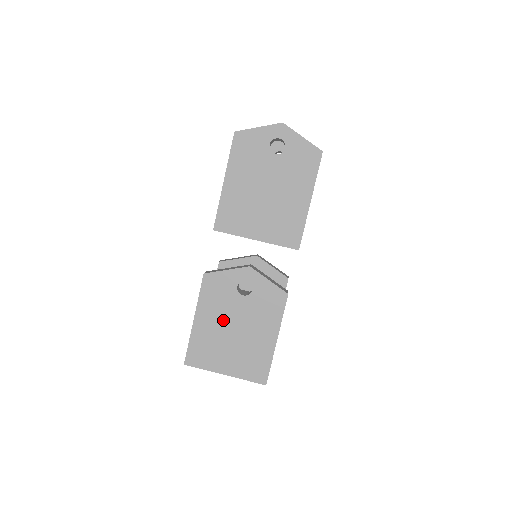
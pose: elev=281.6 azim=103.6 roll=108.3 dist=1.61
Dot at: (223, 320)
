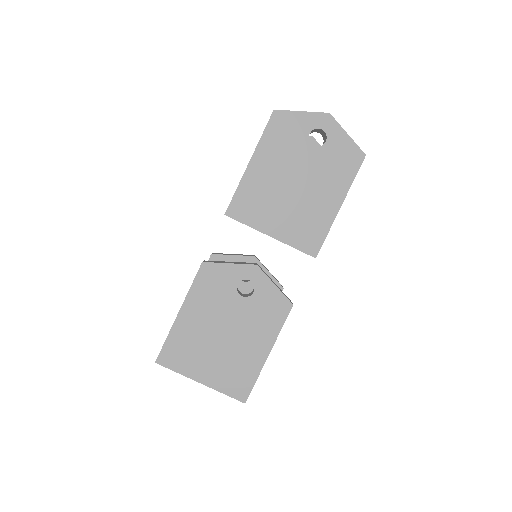
Dot at: (213, 320)
